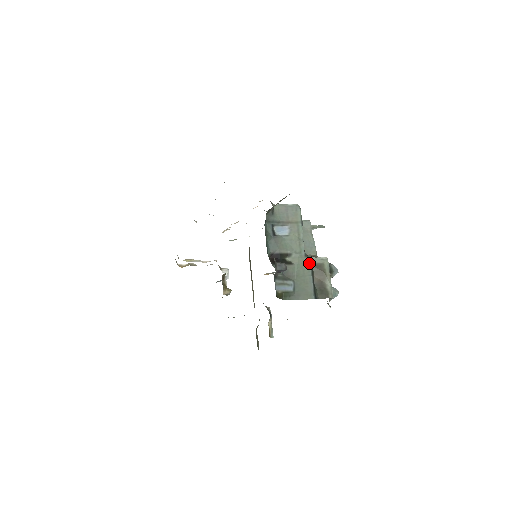
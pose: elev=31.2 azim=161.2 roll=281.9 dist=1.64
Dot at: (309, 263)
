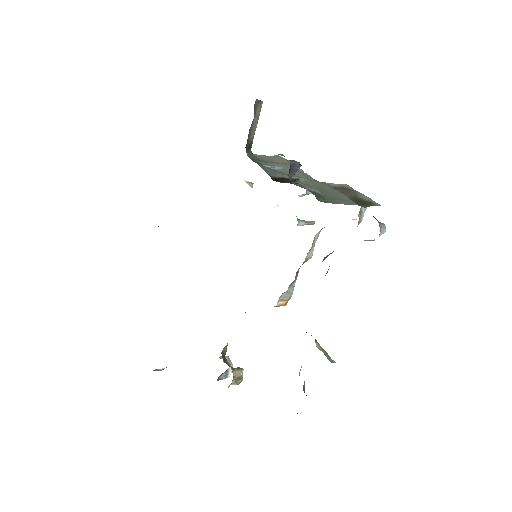
Dot at: (326, 185)
